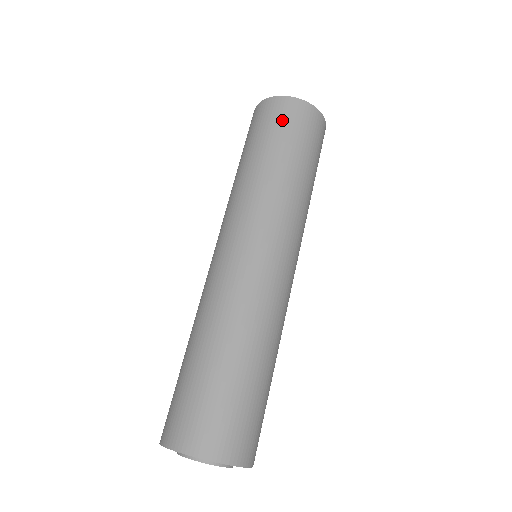
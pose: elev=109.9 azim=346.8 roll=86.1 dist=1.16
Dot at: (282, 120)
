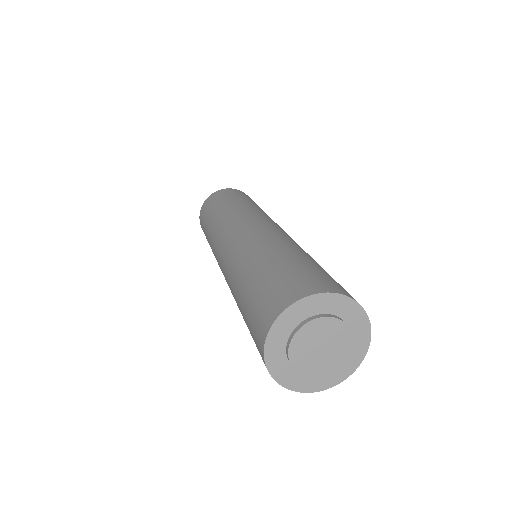
Dot at: (236, 193)
